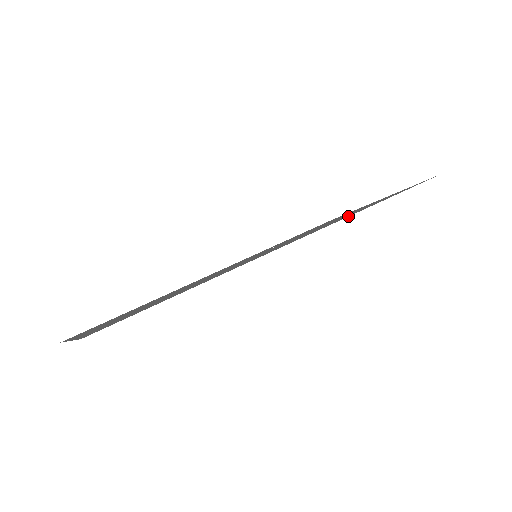
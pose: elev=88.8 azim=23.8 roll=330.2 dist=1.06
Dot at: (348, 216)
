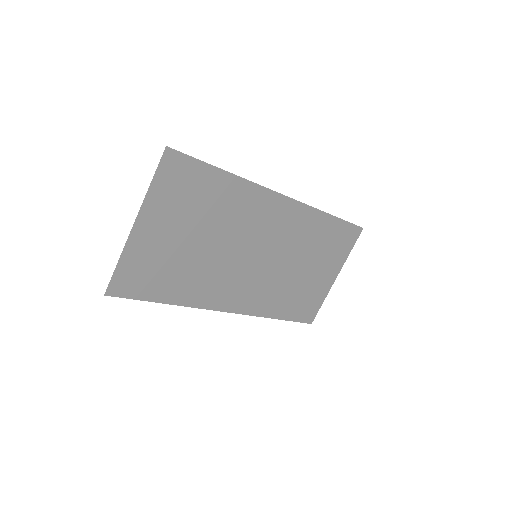
Dot at: (309, 206)
